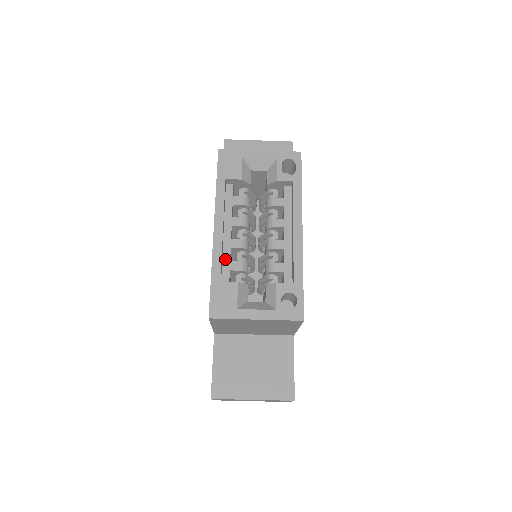
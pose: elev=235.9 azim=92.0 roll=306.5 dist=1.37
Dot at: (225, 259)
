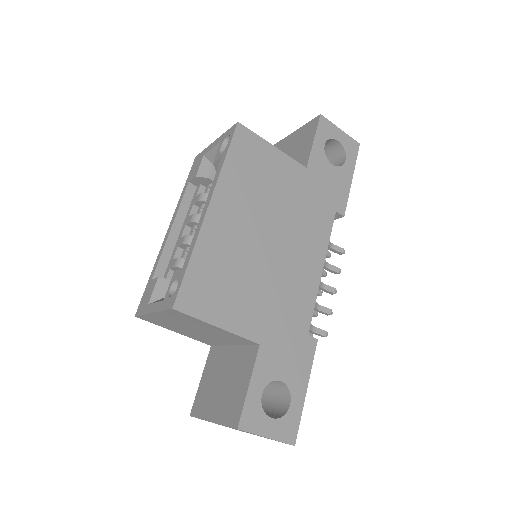
Dot at: (171, 259)
